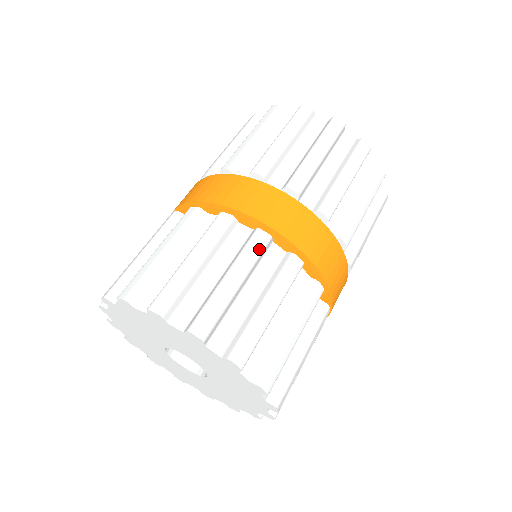
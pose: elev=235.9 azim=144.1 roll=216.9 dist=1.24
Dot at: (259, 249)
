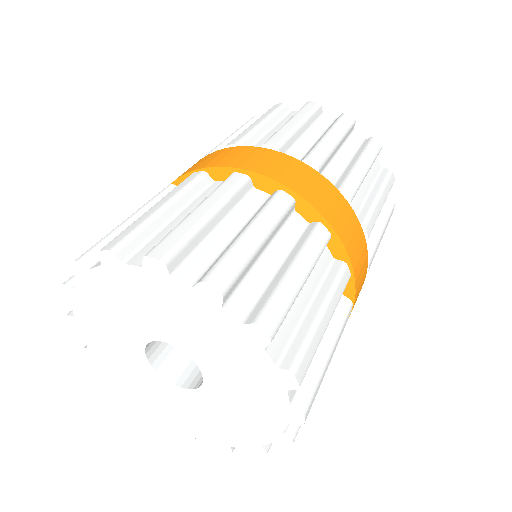
Dot at: (235, 185)
